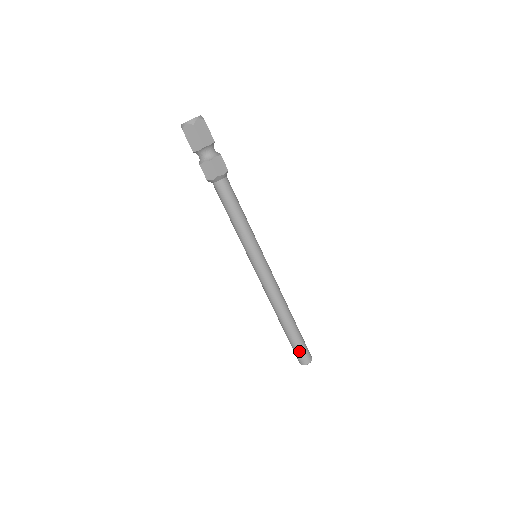
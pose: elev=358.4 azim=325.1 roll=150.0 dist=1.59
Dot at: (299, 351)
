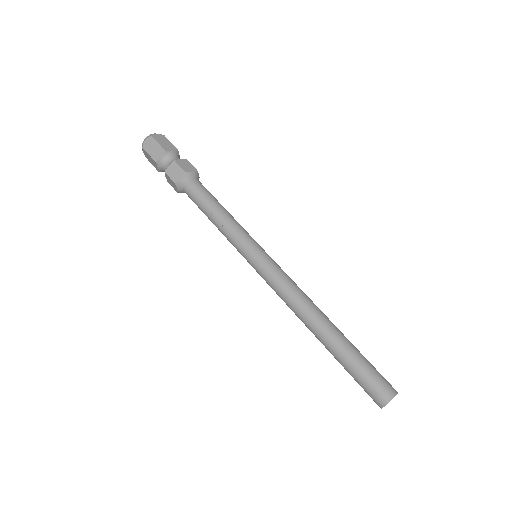
Dot at: (360, 384)
